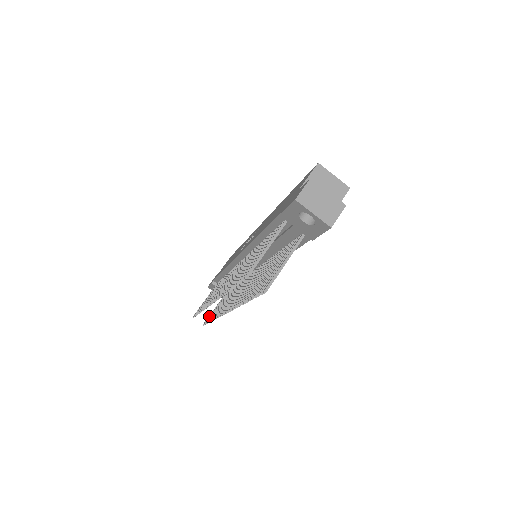
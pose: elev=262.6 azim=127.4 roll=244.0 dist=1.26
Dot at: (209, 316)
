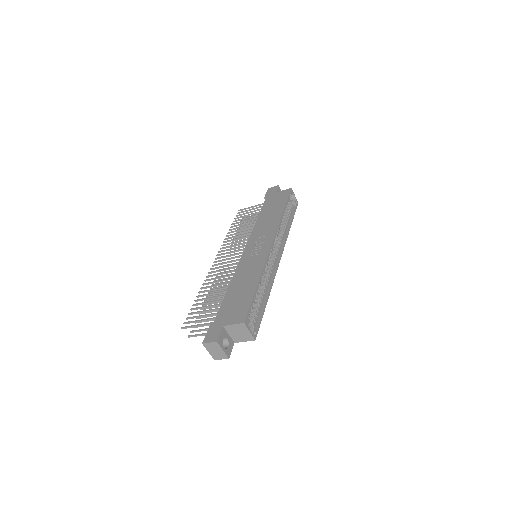
Dot at: occluded
